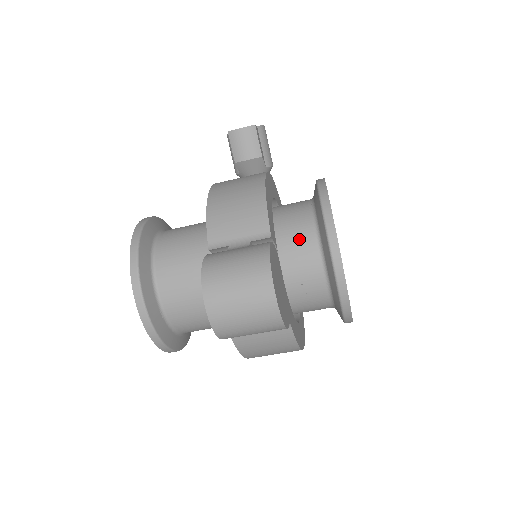
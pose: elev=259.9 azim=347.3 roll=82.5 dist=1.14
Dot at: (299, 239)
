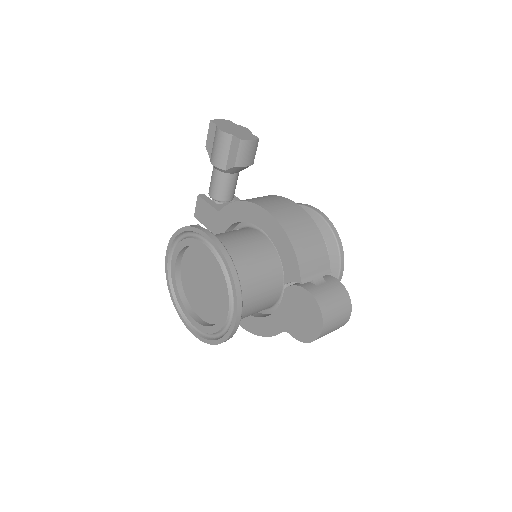
Dot at: occluded
